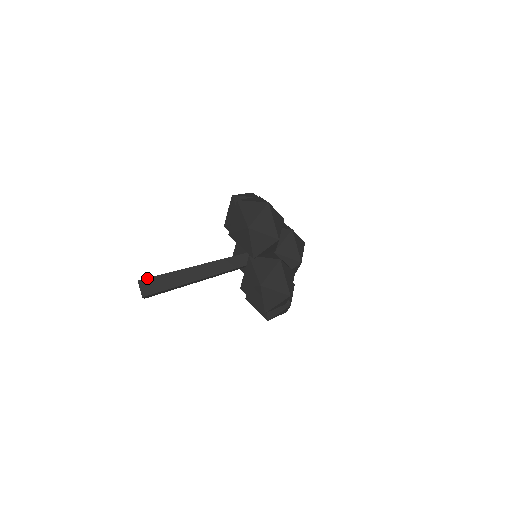
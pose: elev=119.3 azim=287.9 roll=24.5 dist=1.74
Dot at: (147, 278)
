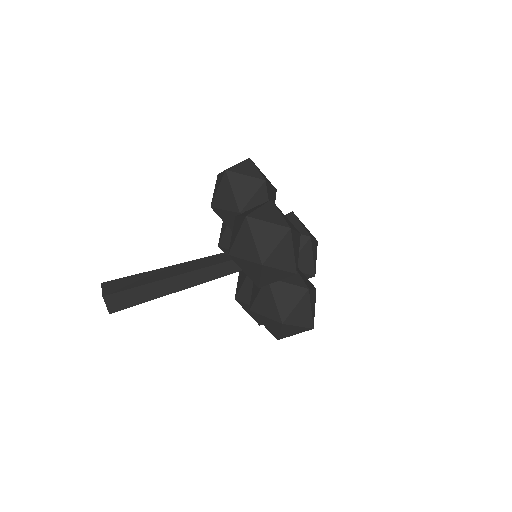
Dot at: (113, 280)
